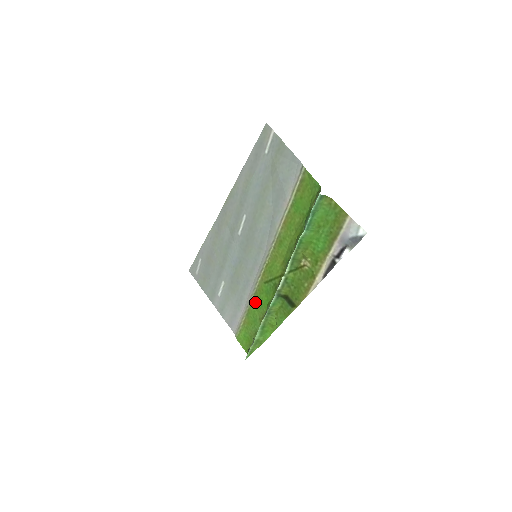
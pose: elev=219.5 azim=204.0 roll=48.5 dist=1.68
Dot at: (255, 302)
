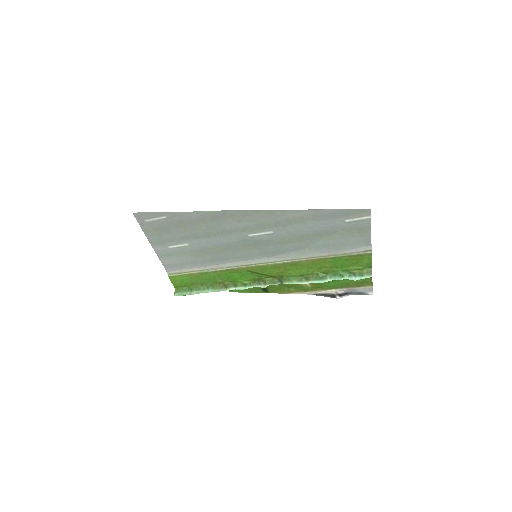
Dot at: (222, 273)
